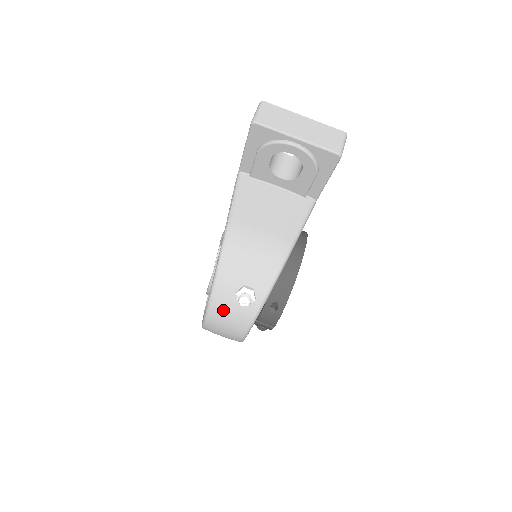
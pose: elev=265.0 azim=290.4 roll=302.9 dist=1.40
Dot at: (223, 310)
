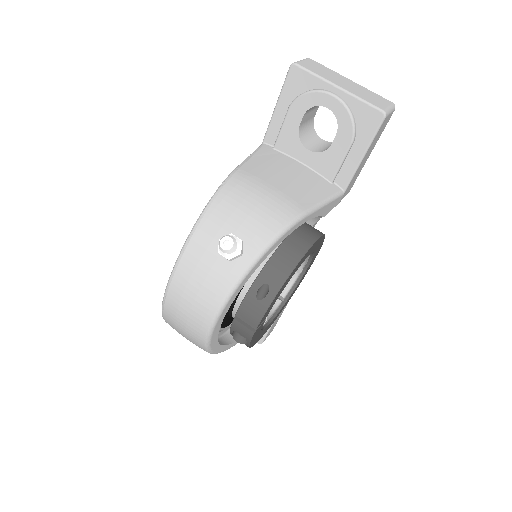
Dot at: (195, 266)
